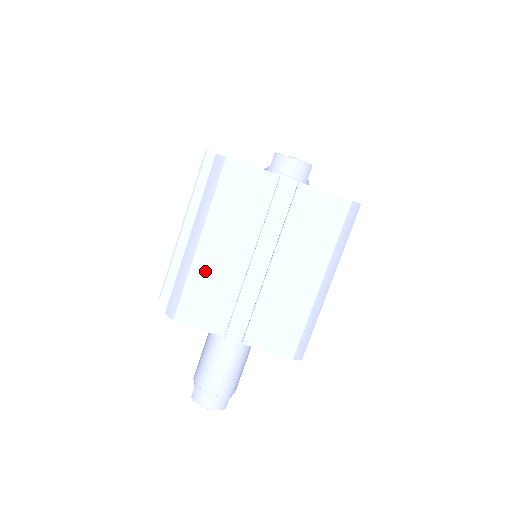
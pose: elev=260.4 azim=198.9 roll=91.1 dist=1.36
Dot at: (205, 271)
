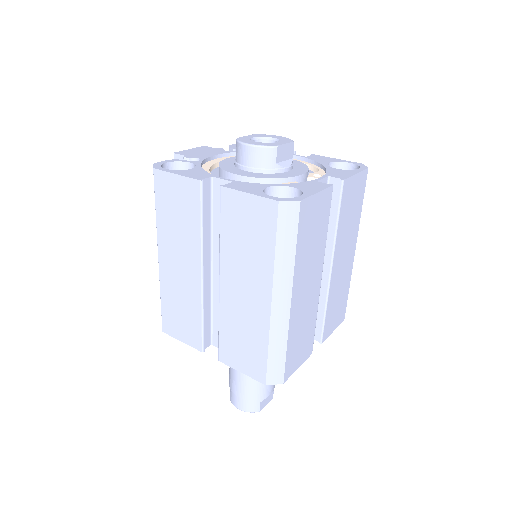
Dot at: (171, 286)
